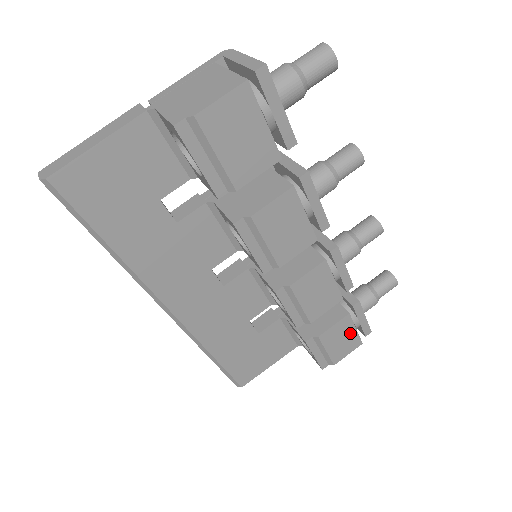
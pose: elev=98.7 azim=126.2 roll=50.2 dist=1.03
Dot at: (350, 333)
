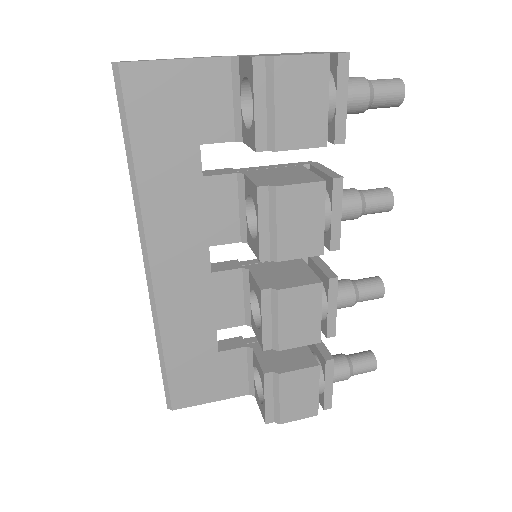
Dot at: (311, 392)
